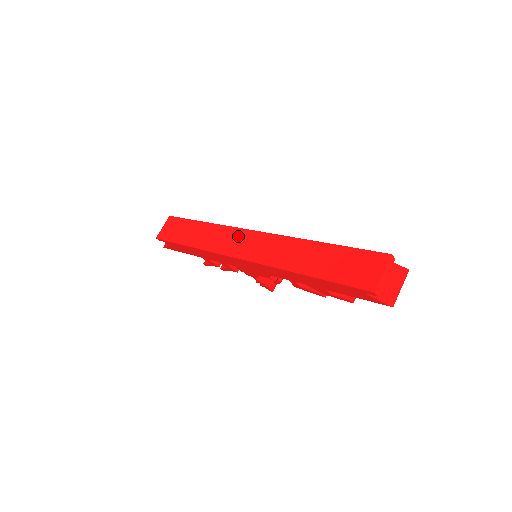
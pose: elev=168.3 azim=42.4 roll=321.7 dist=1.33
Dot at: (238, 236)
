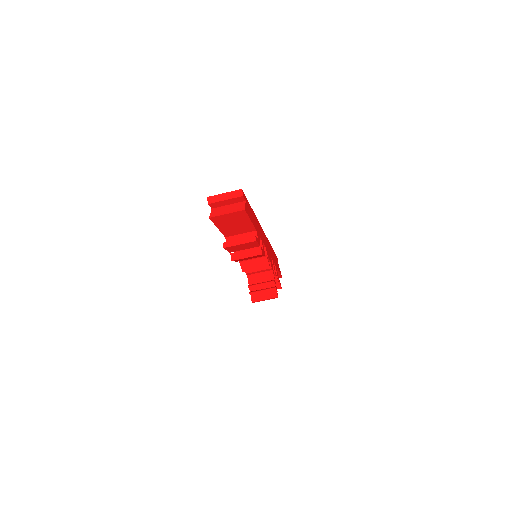
Dot at: occluded
